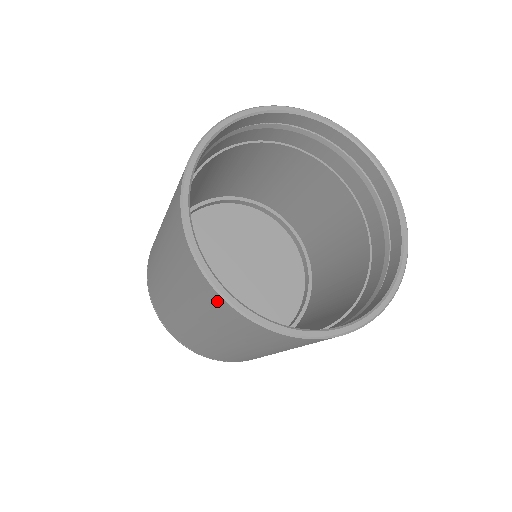
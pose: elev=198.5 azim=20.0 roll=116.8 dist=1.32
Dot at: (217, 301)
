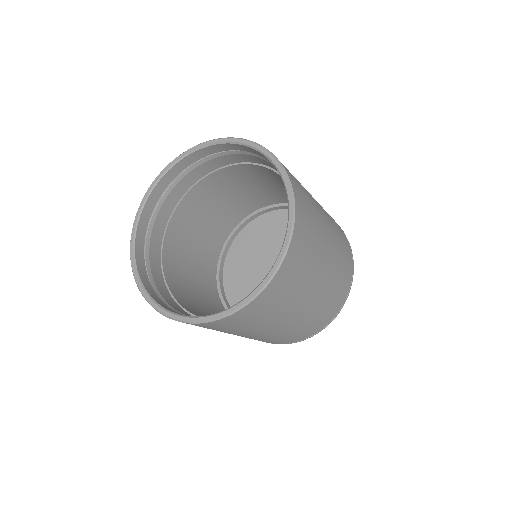
Dot at: occluded
